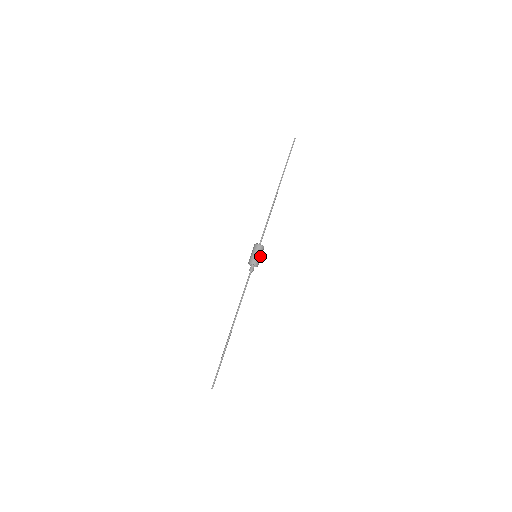
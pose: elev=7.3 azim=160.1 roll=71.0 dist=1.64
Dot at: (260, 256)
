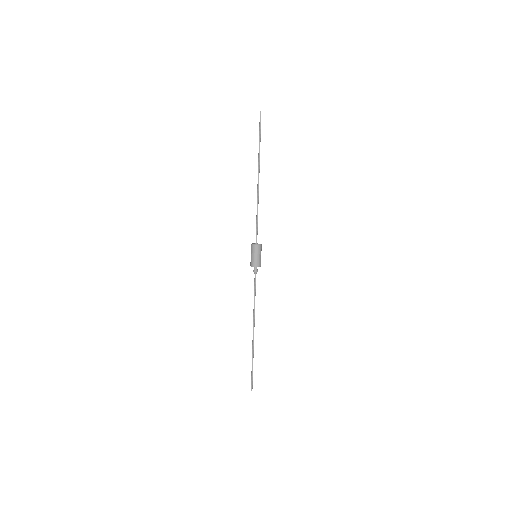
Dot at: occluded
